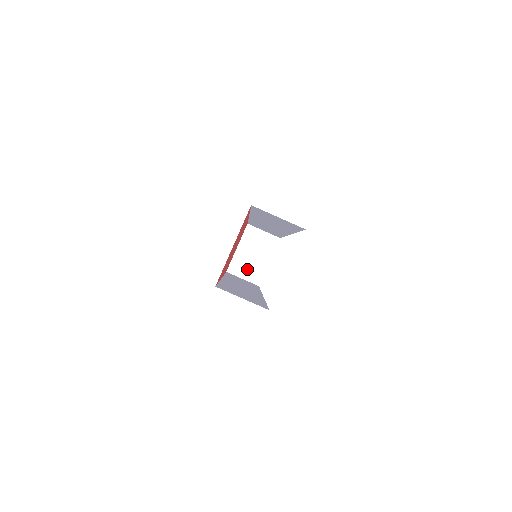
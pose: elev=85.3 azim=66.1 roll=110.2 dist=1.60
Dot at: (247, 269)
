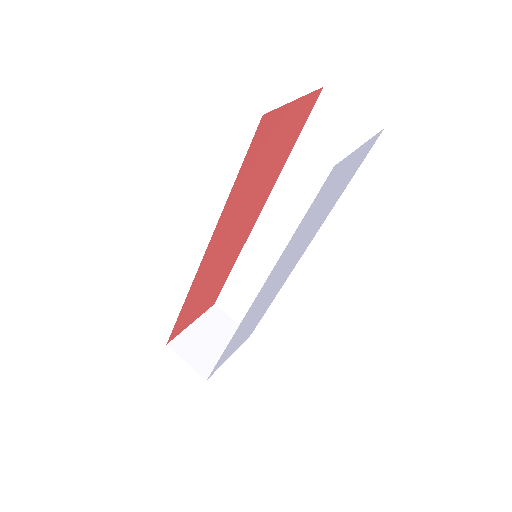
Dot at: (197, 353)
